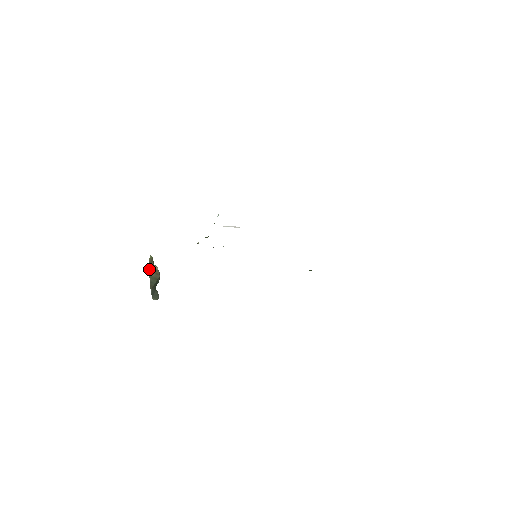
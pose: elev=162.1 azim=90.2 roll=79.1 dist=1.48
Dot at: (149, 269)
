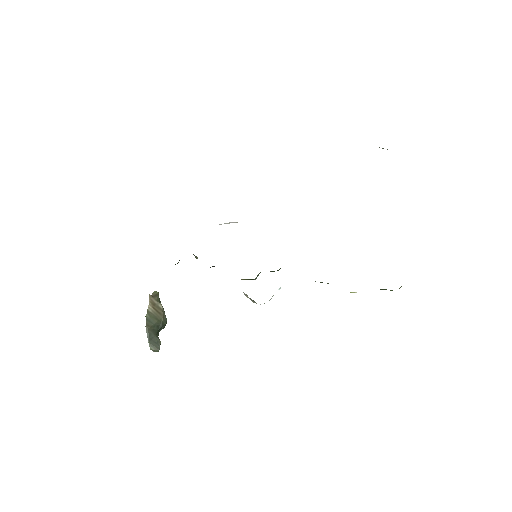
Dot at: (149, 303)
